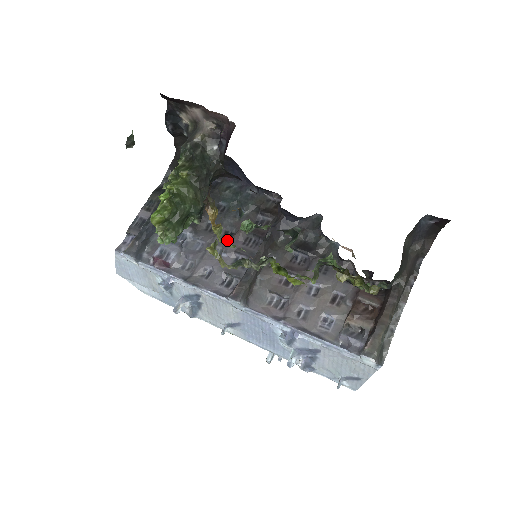
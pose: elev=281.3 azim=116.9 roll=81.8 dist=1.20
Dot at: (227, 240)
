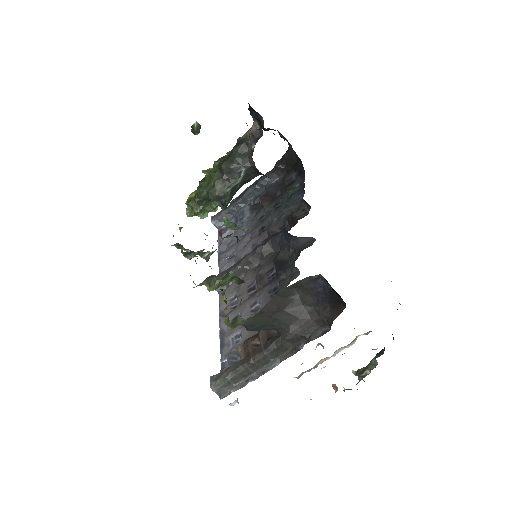
Dot at: (258, 234)
